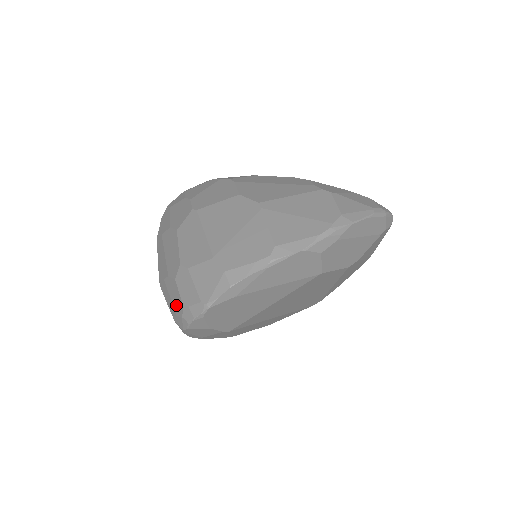
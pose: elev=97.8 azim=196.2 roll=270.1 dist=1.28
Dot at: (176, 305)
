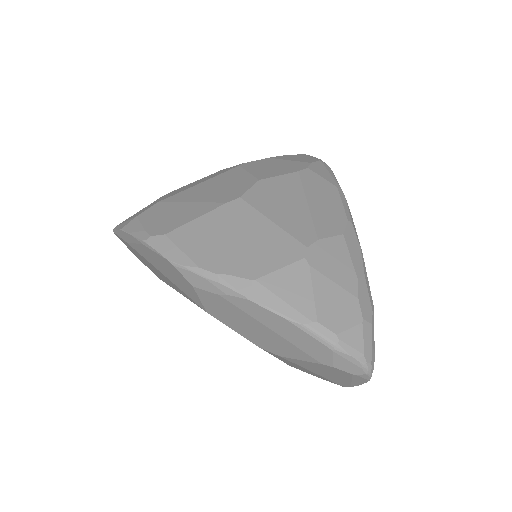
Dot at: occluded
